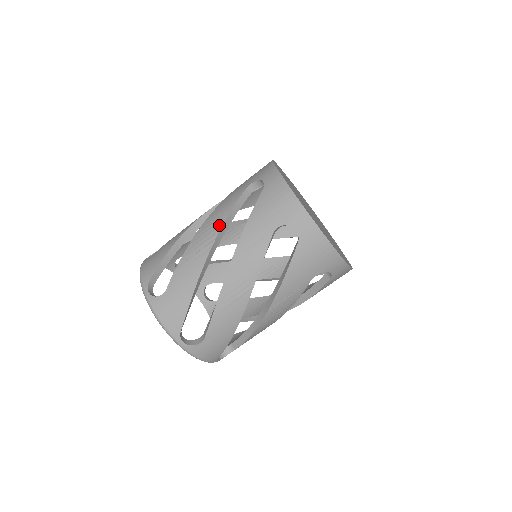
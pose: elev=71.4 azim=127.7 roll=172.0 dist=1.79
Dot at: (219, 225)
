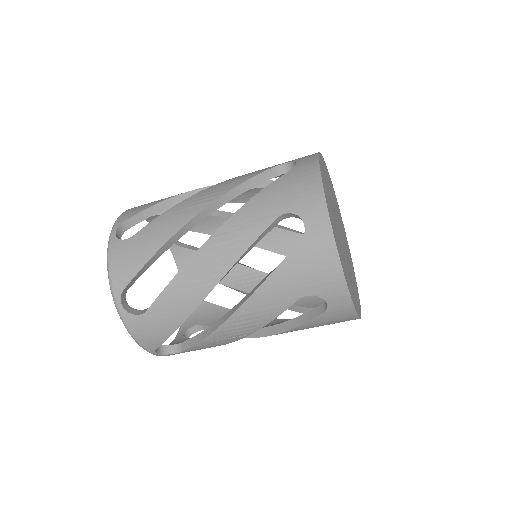
Dot at: (257, 327)
